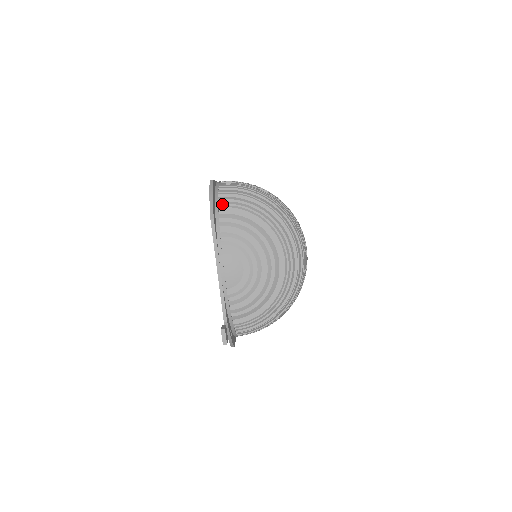
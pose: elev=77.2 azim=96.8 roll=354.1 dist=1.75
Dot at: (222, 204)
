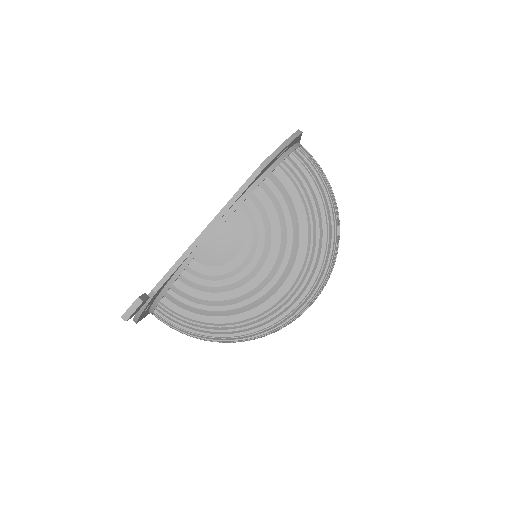
Dot at: (285, 167)
